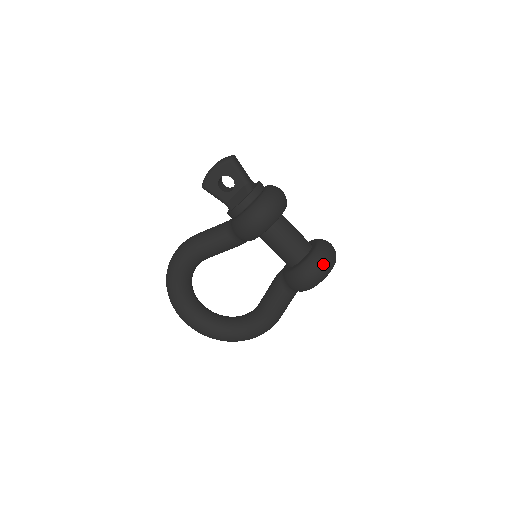
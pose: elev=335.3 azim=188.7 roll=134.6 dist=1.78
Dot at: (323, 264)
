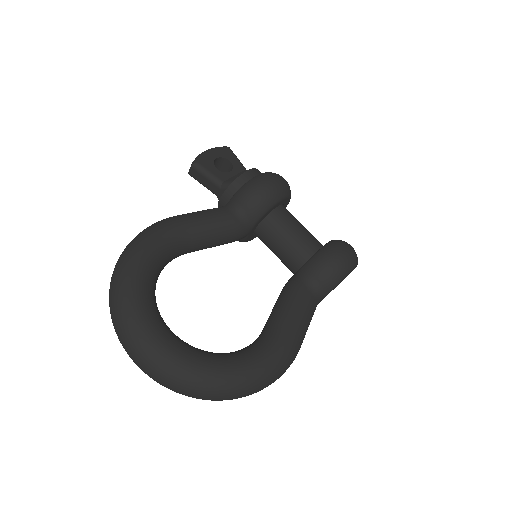
Dot at: (351, 246)
